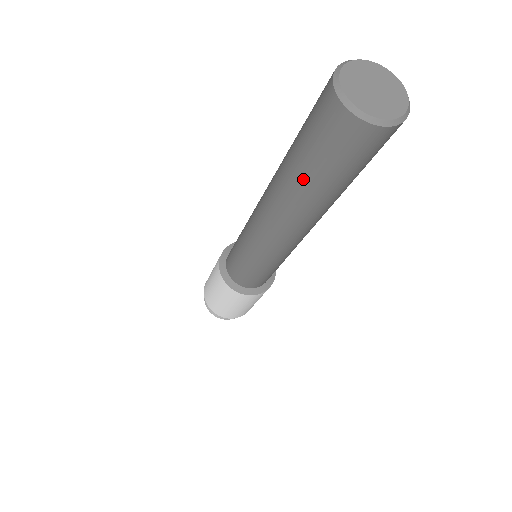
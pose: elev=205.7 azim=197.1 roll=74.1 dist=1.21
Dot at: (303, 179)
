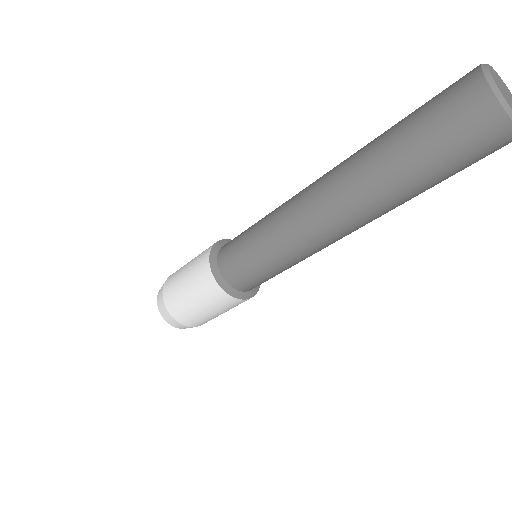
Dot at: (418, 189)
